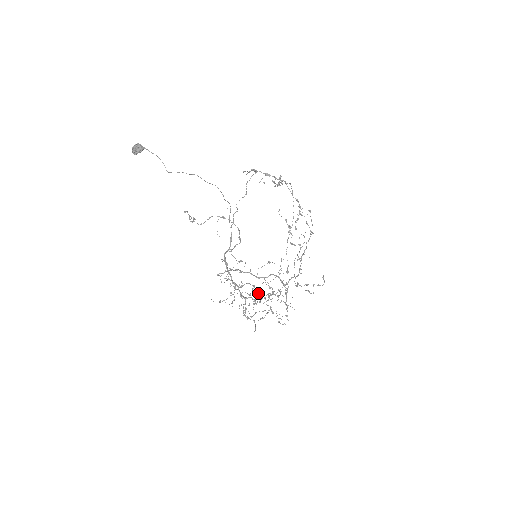
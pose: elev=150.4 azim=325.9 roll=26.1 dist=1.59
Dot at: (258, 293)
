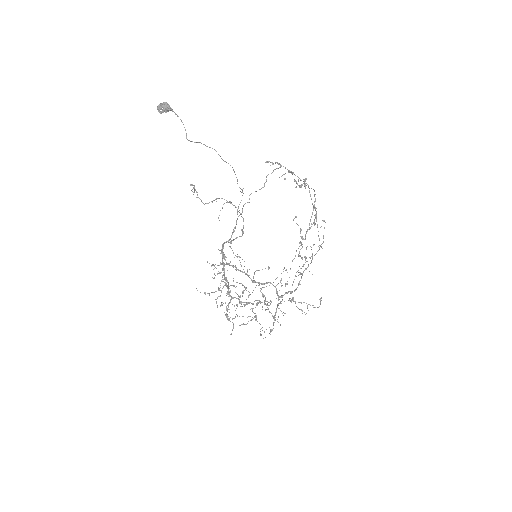
Dot at: (248, 297)
